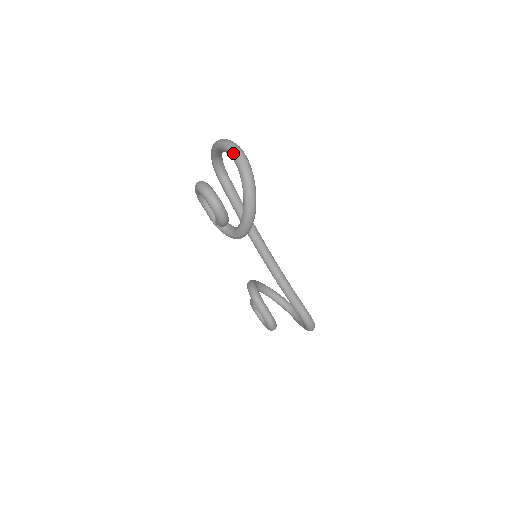
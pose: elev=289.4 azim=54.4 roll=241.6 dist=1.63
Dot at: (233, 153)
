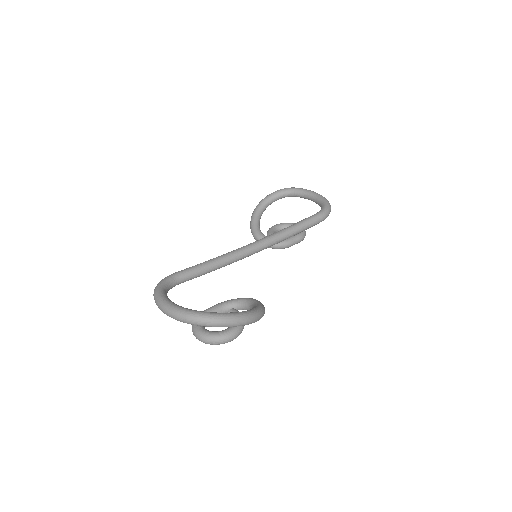
Dot at: occluded
